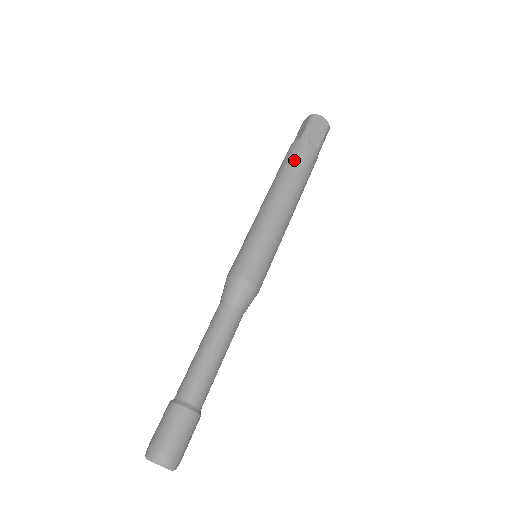
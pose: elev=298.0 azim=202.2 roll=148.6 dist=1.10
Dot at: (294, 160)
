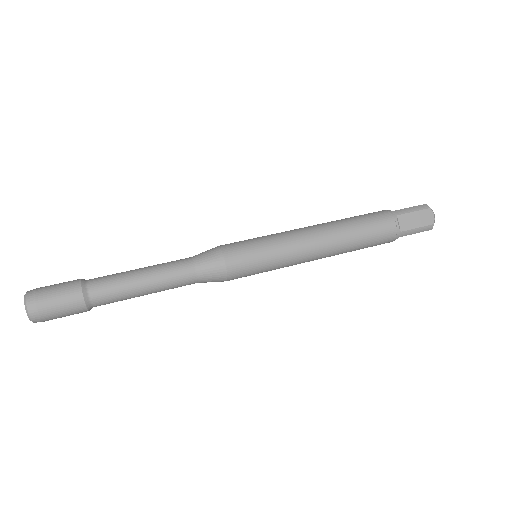
Dot at: (366, 219)
